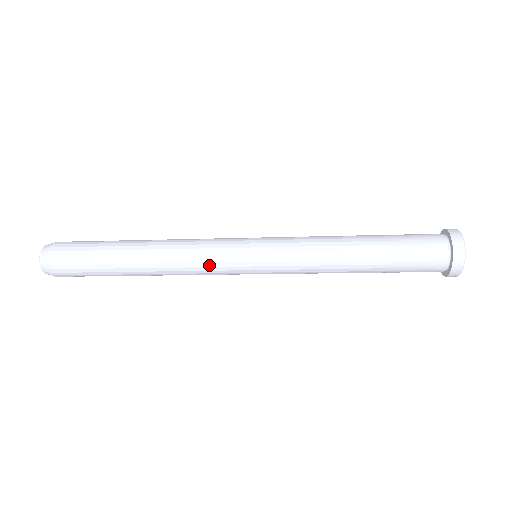
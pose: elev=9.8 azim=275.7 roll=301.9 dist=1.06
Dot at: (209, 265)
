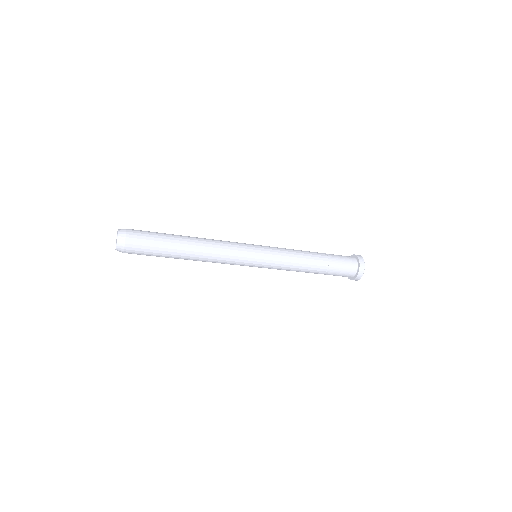
Dot at: (233, 252)
